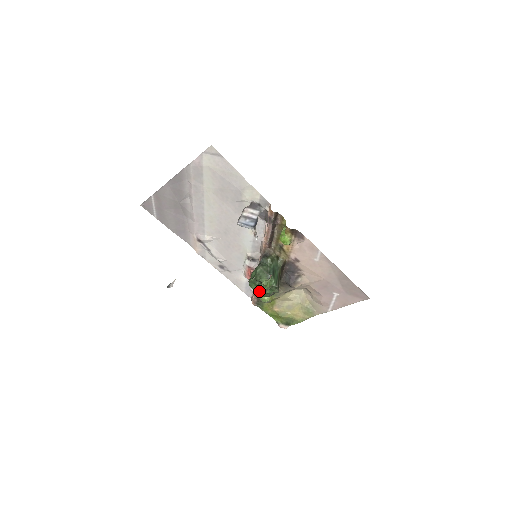
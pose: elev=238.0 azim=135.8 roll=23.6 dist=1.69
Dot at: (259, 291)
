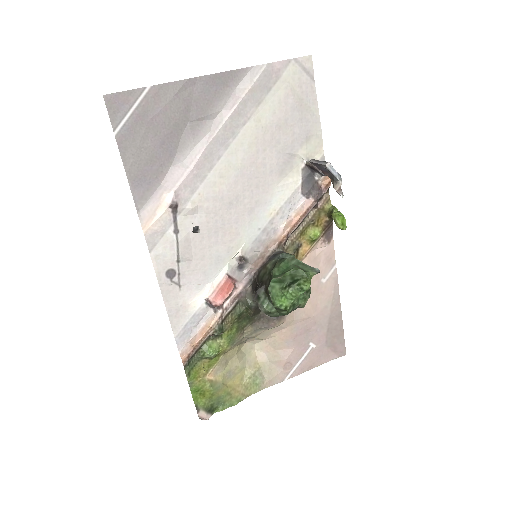
Dot at: (284, 298)
